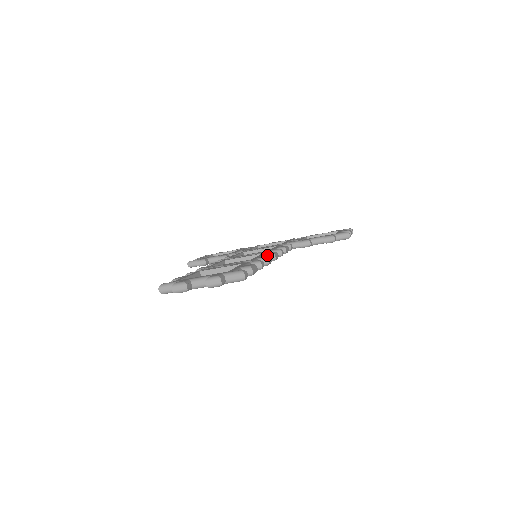
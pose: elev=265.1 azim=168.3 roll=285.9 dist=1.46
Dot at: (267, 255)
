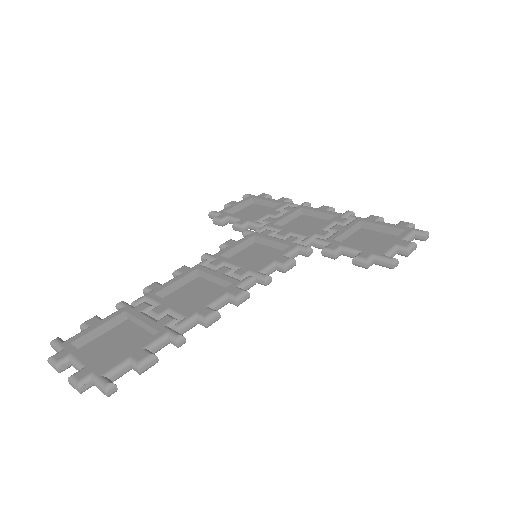
Dot at: (228, 296)
